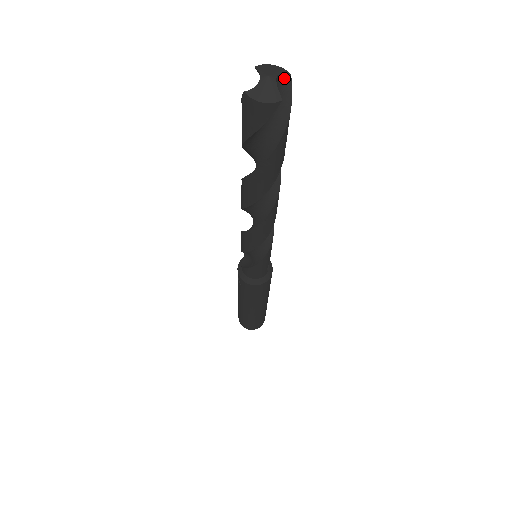
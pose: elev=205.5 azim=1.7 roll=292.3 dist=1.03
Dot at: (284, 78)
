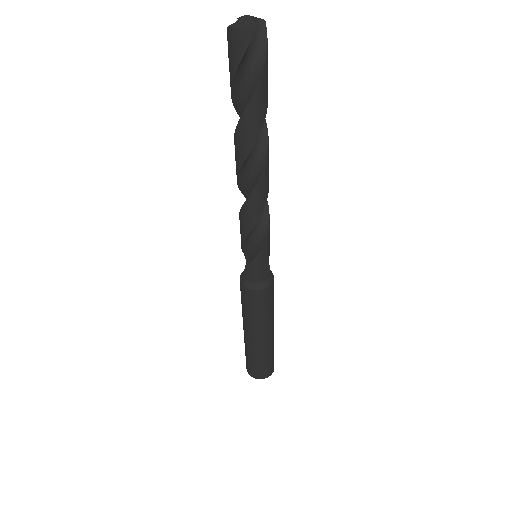
Dot at: (260, 22)
